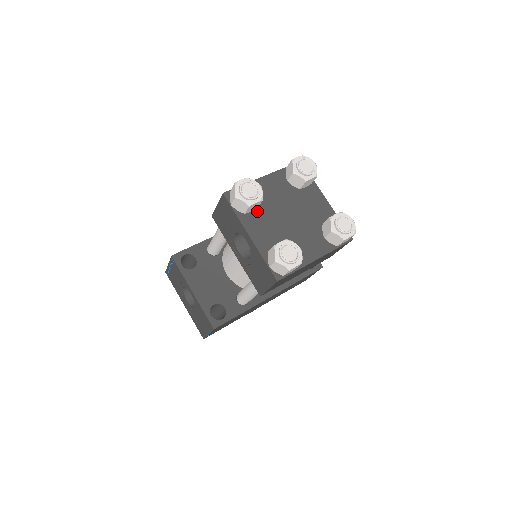
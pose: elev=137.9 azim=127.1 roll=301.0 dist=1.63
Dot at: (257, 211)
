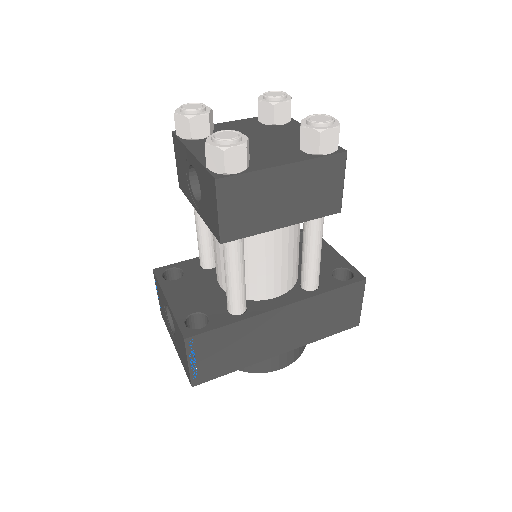
Dot at: occluded
